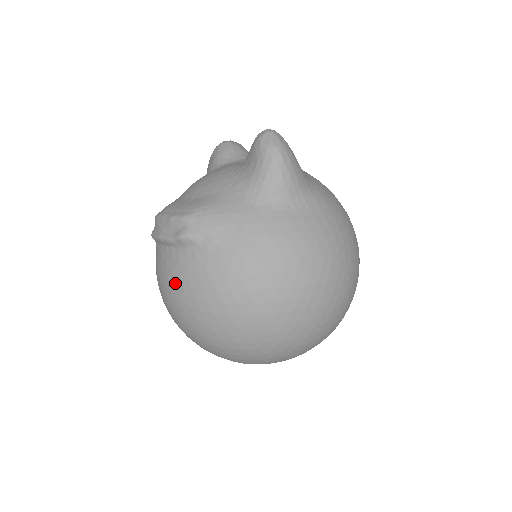
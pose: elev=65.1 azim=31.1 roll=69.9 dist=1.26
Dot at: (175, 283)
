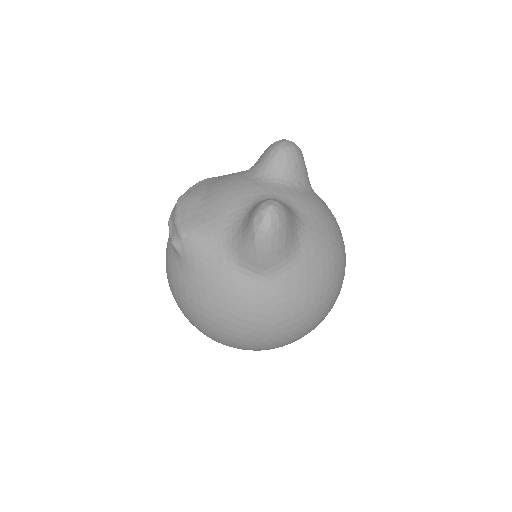
Dot at: (166, 260)
